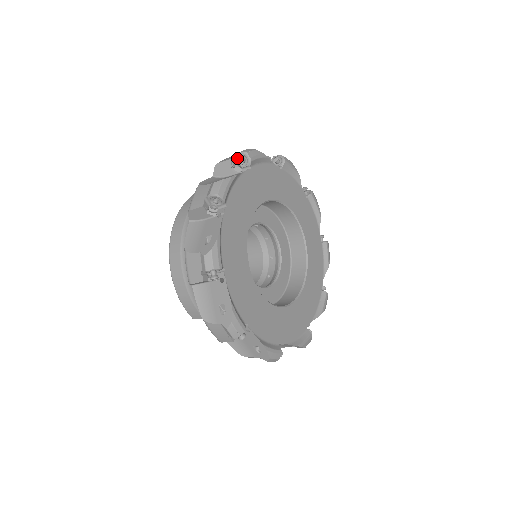
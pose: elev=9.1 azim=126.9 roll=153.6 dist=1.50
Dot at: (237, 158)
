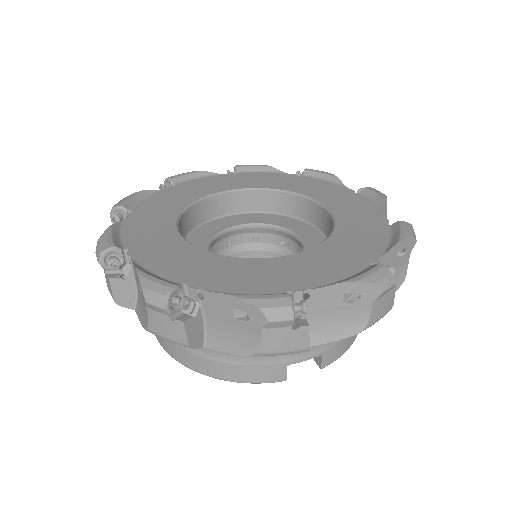
Dot at: occluded
